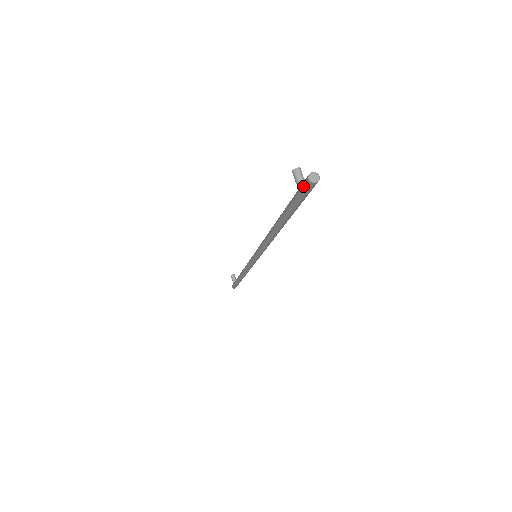
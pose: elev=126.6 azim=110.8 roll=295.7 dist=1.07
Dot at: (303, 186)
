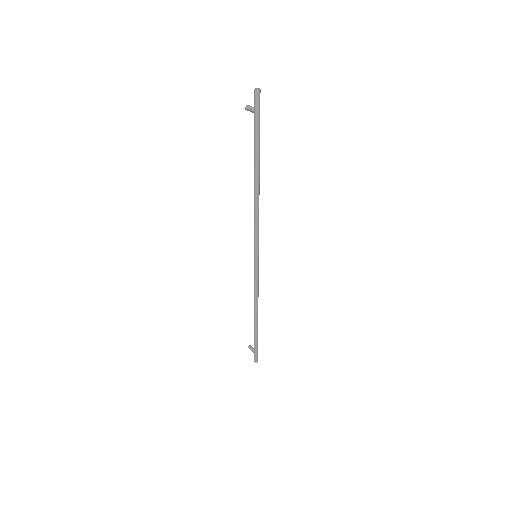
Dot at: (254, 102)
